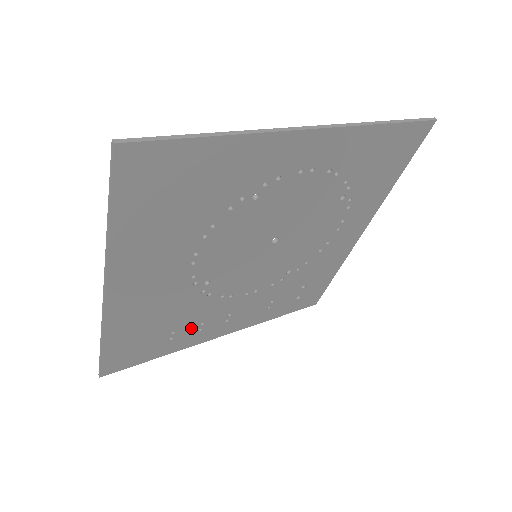
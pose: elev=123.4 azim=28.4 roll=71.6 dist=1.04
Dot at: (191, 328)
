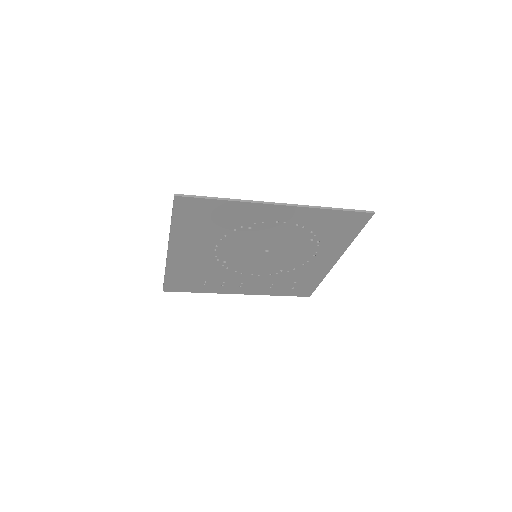
Dot at: (217, 283)
